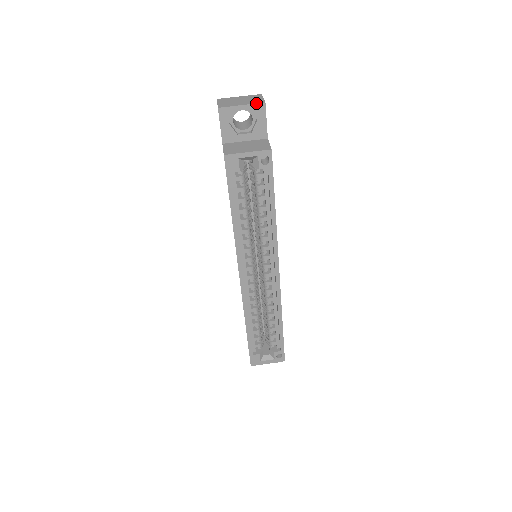
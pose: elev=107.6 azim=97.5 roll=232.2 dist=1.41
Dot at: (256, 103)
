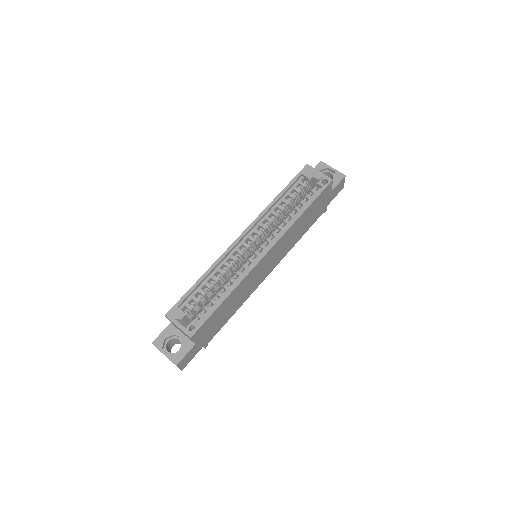
Dot at: occluded
